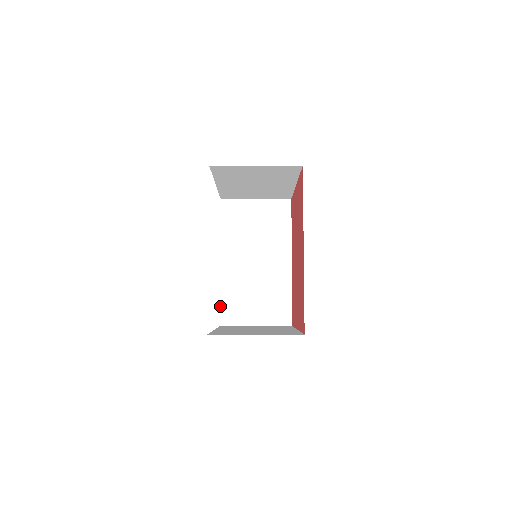
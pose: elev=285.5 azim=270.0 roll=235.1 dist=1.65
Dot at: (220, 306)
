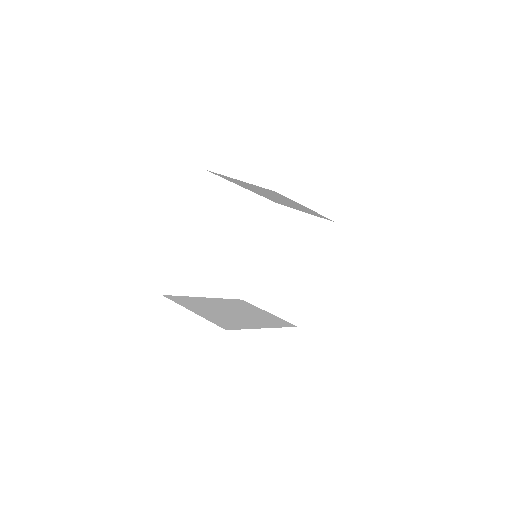
Dot at: (177, 296)
